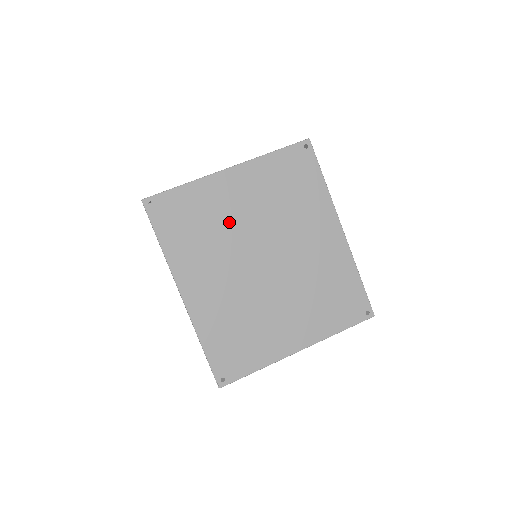
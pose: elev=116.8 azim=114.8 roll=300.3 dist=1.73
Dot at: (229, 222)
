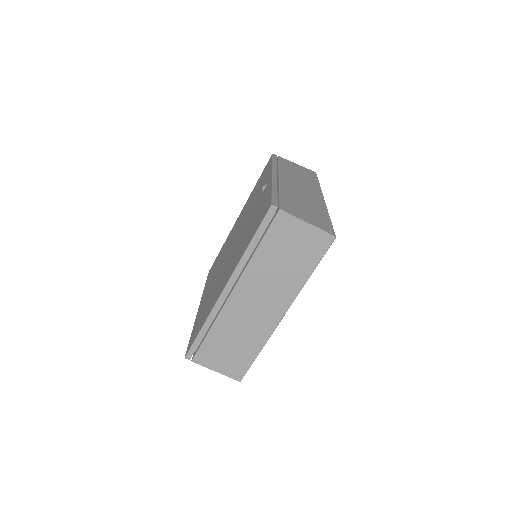
Dot at: occluded
